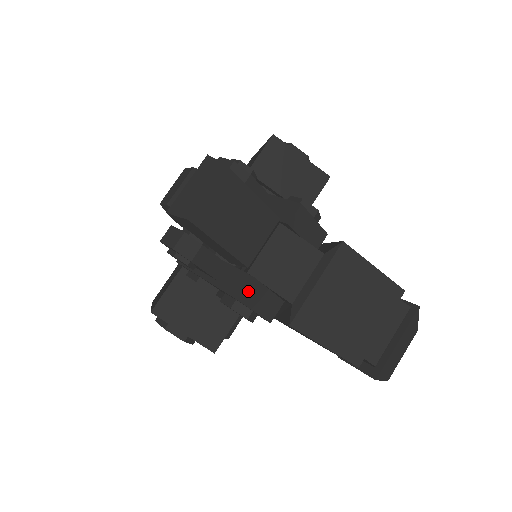
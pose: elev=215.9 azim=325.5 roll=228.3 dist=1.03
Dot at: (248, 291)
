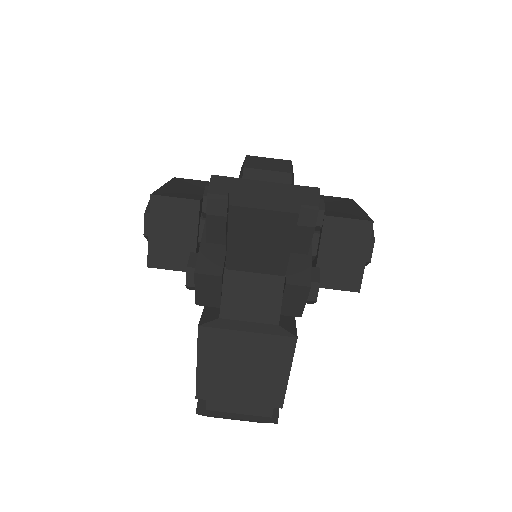
Dot at: (208, 277)
